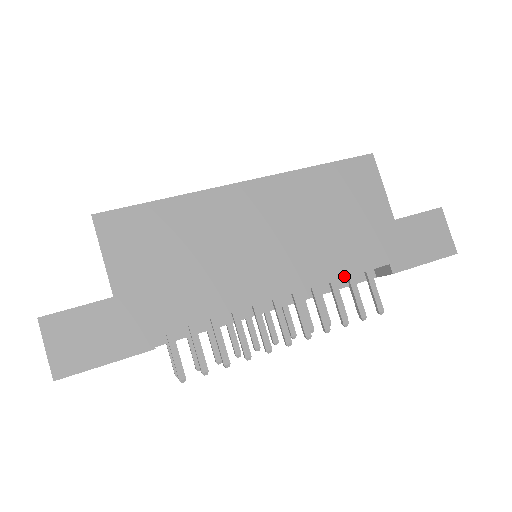
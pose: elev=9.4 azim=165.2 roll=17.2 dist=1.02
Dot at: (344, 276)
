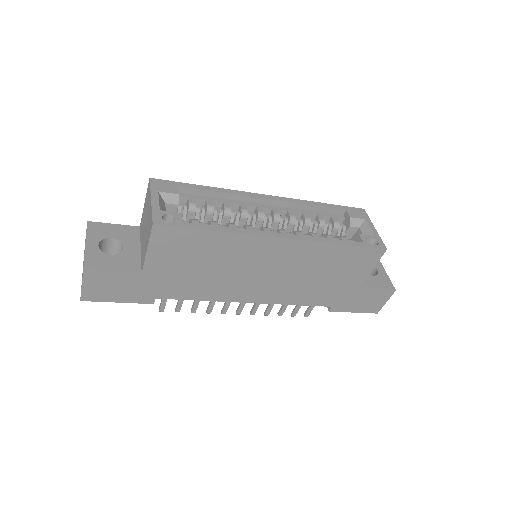
Dot at: (299, 304)
